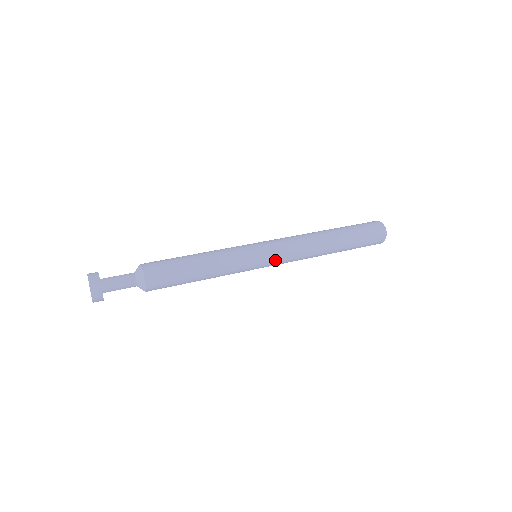
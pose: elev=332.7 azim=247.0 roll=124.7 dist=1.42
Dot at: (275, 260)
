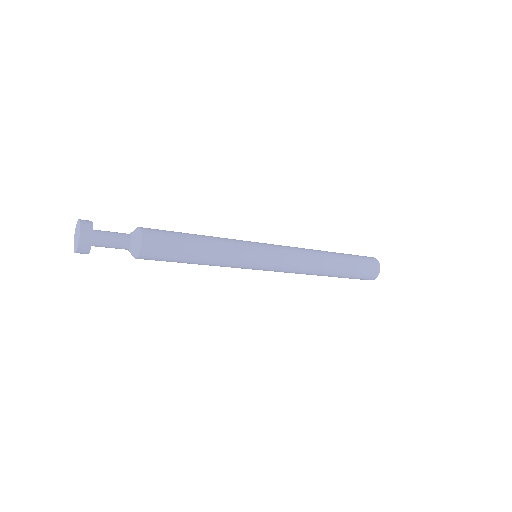
Dot at: (277, 259)
